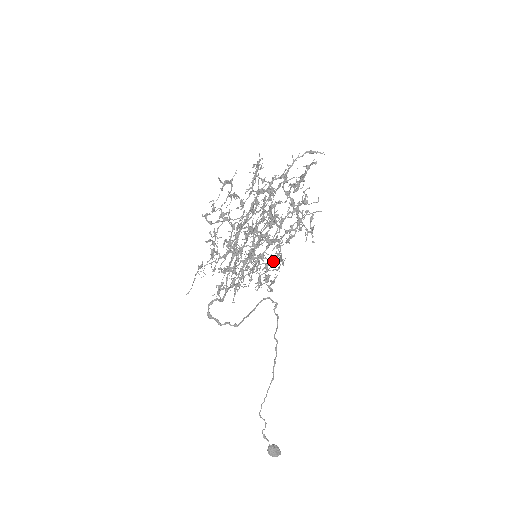
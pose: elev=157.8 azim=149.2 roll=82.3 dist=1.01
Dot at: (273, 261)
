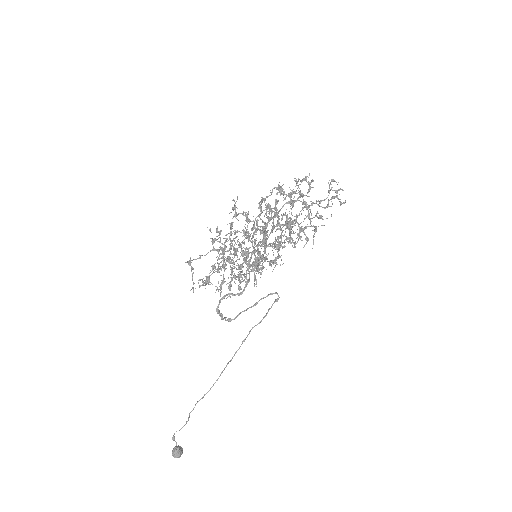
Dot at: (258, 262)
